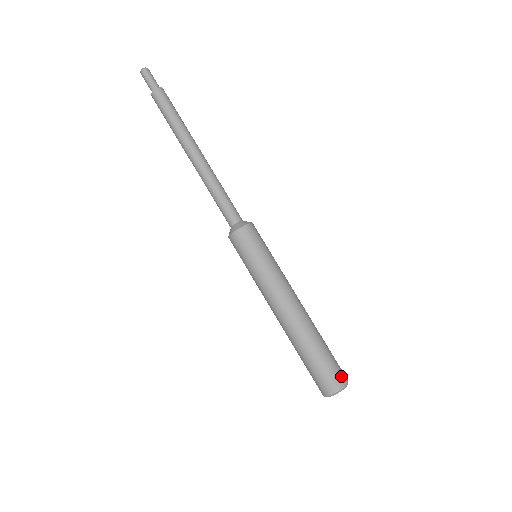
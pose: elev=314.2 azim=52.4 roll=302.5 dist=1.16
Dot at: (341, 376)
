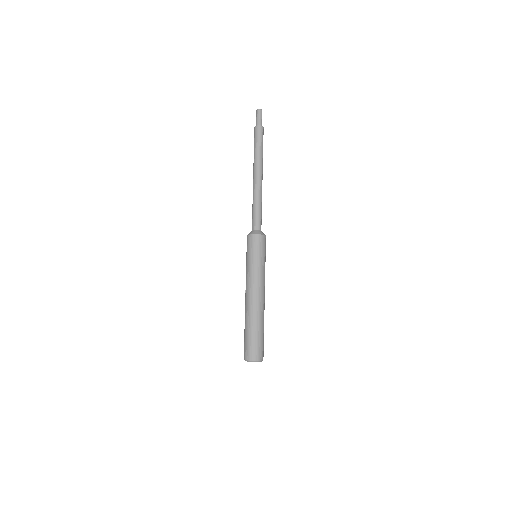
Dot at: (257, 354)
